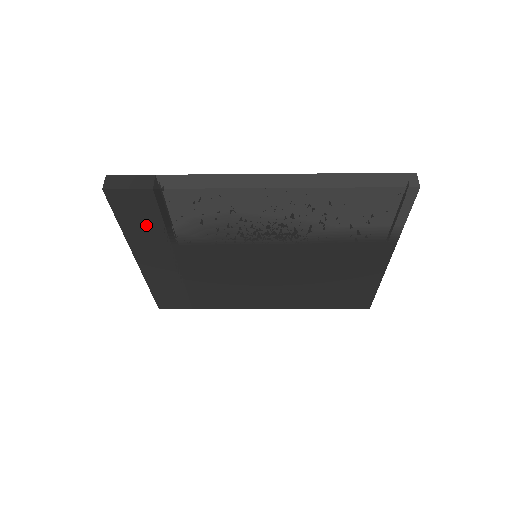
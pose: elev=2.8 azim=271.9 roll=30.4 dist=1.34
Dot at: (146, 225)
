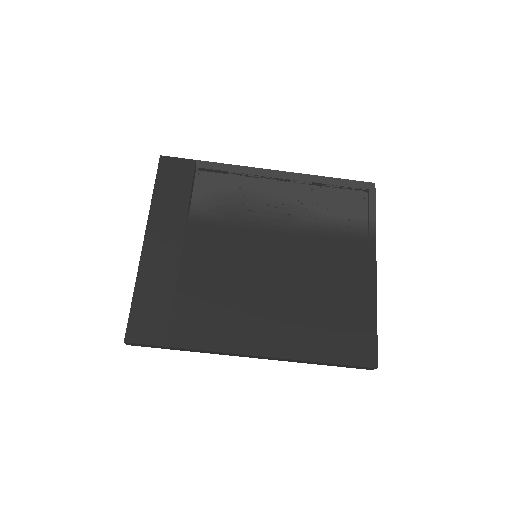
Dot at: (175, 195)
